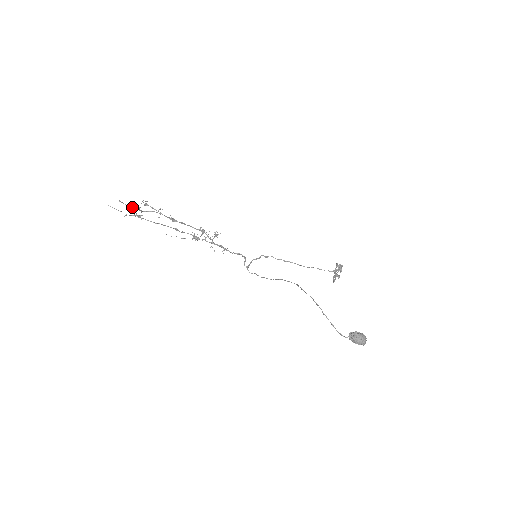
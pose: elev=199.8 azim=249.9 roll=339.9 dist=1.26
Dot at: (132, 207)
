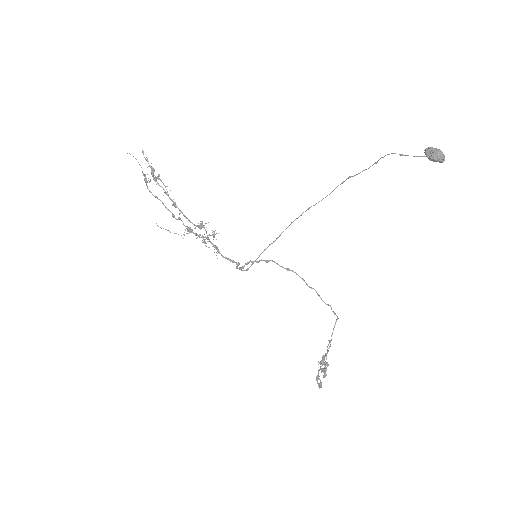
Dot at: occluded
